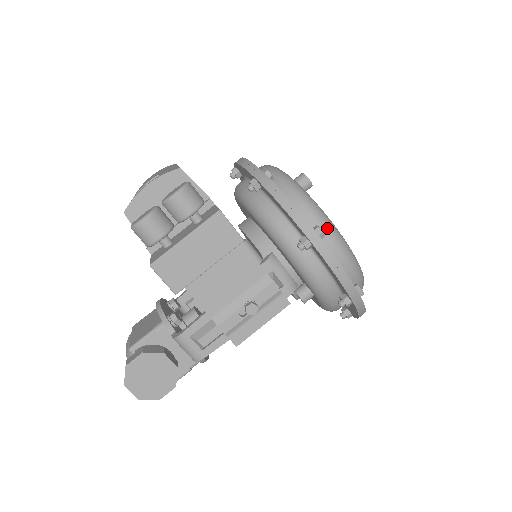
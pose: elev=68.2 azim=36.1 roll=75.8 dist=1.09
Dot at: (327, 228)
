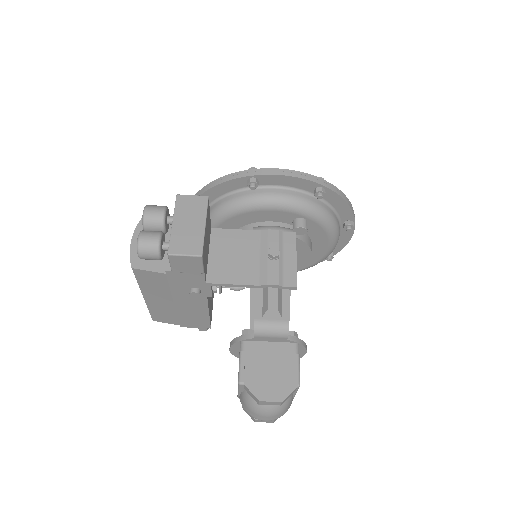
Dot at: occluded
